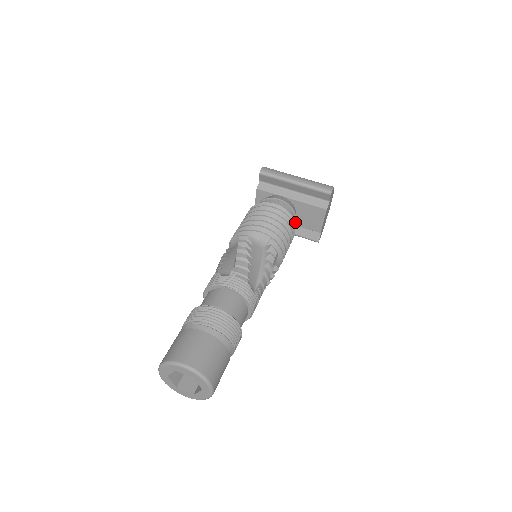
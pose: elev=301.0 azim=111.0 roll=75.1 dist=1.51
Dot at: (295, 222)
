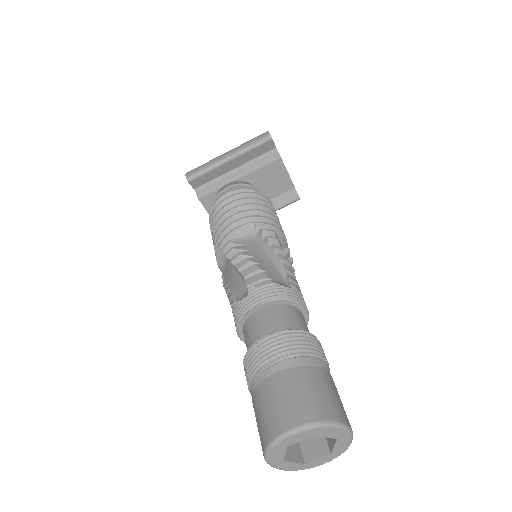
Dot at: occluded
